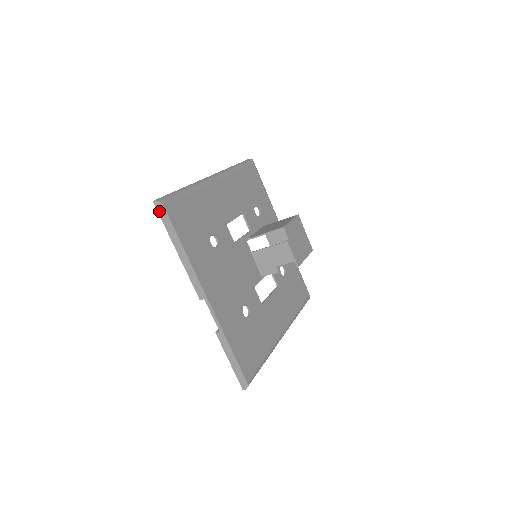
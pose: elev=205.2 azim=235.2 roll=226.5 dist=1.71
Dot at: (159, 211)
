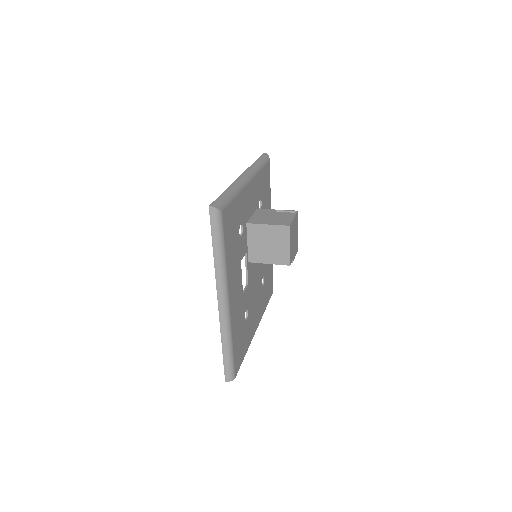
Dot at: occluded
